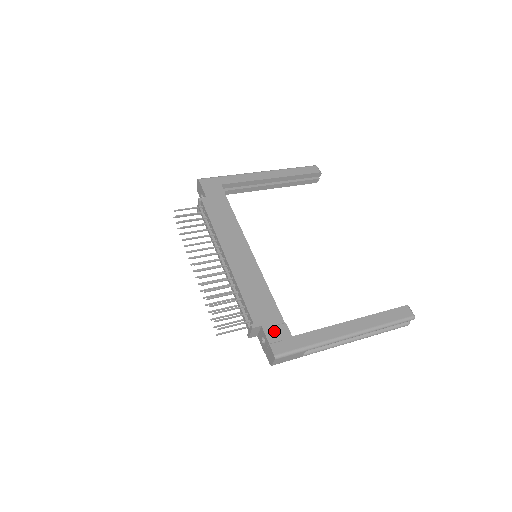
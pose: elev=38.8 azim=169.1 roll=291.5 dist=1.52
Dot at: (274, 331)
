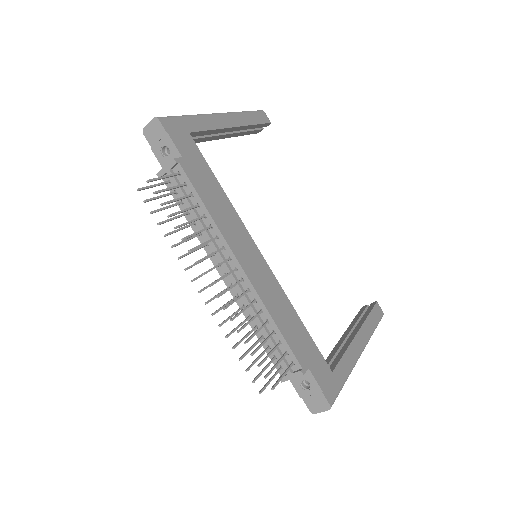
Dot at: (320, 371)
